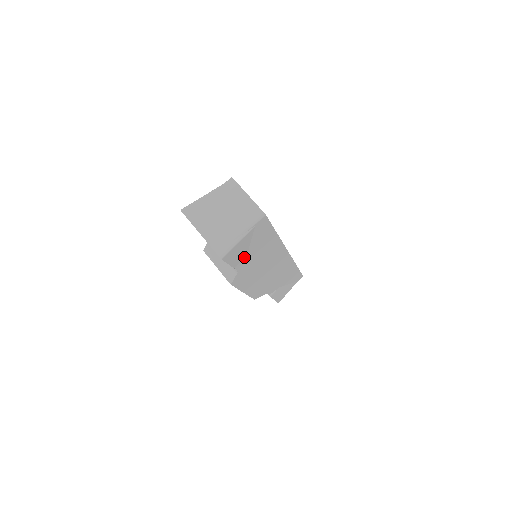
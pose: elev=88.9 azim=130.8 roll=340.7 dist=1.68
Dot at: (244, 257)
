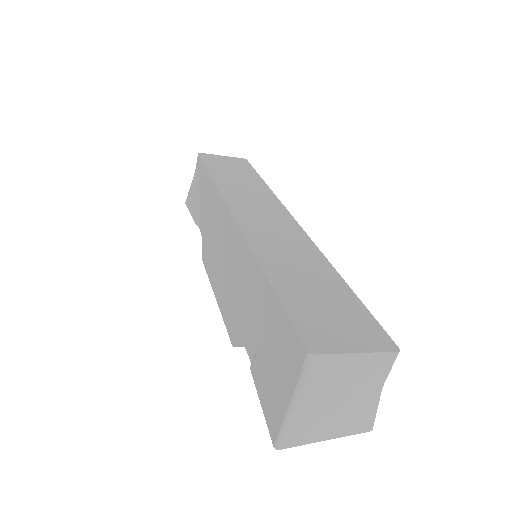
Dot at: occluded
